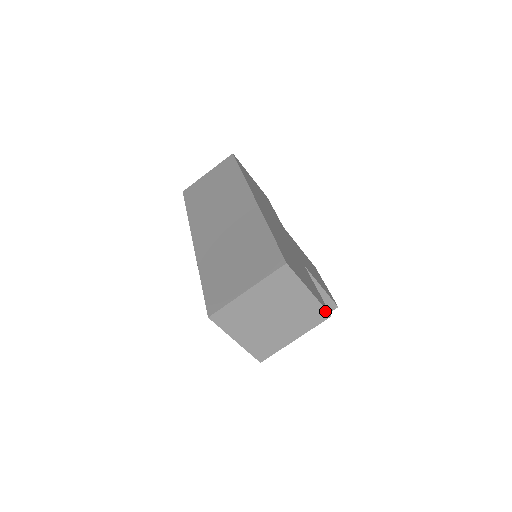
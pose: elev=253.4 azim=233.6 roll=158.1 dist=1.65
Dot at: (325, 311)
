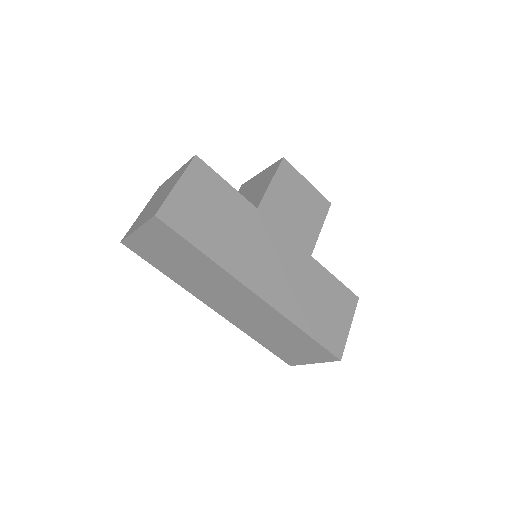
Dot at: (356, 305)
